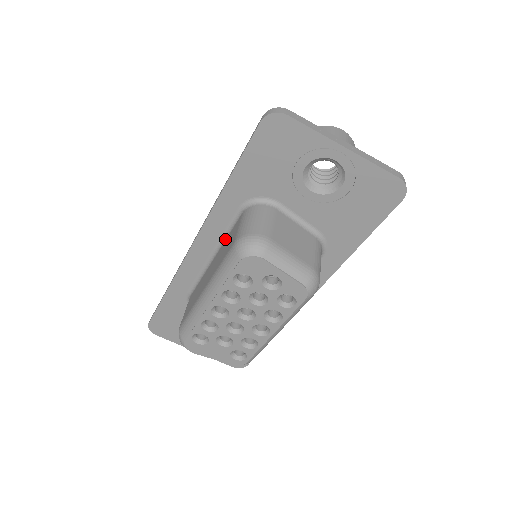
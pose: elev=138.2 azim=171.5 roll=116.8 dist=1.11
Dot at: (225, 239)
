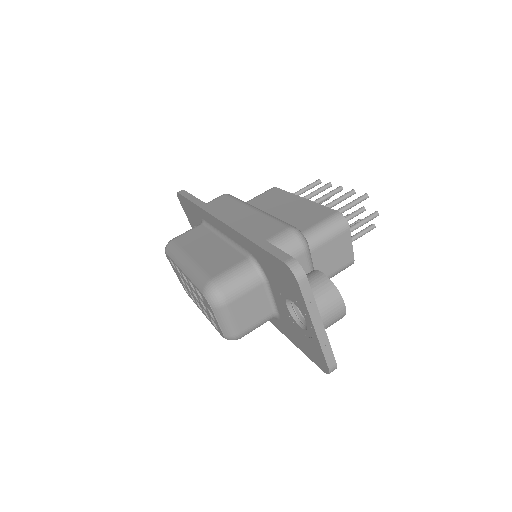
Dot at: (232, 246)
